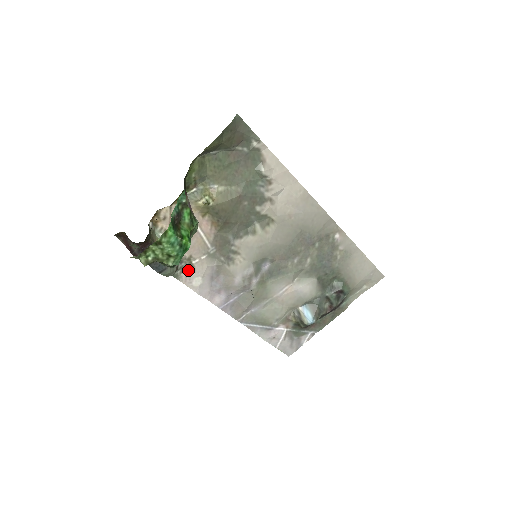
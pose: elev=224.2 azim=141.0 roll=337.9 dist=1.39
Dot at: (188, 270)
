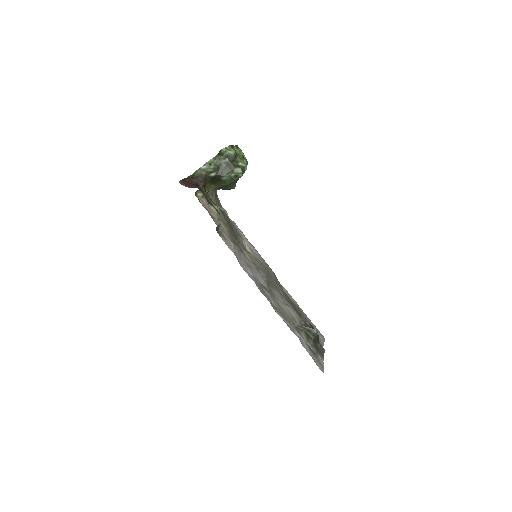
Dot at: (223, 237)
